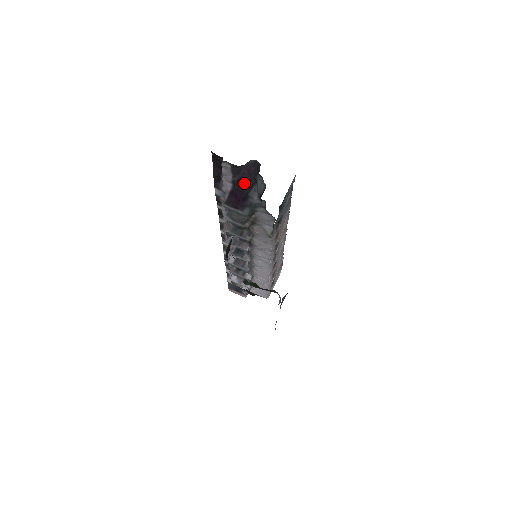
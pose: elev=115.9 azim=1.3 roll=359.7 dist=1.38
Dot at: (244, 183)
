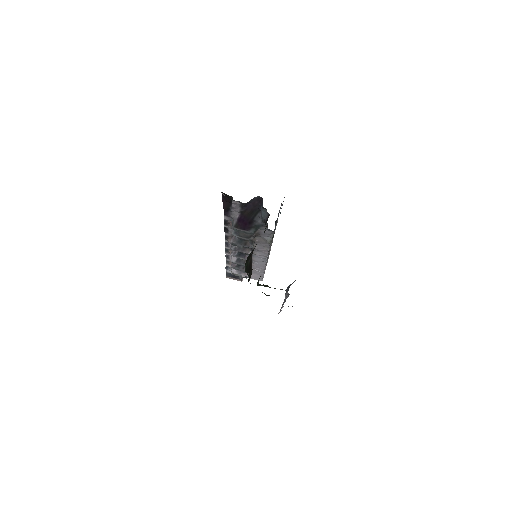
Dot at: (250, 212)
